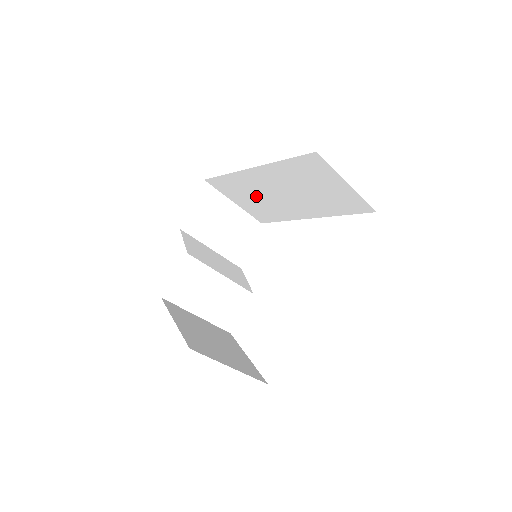
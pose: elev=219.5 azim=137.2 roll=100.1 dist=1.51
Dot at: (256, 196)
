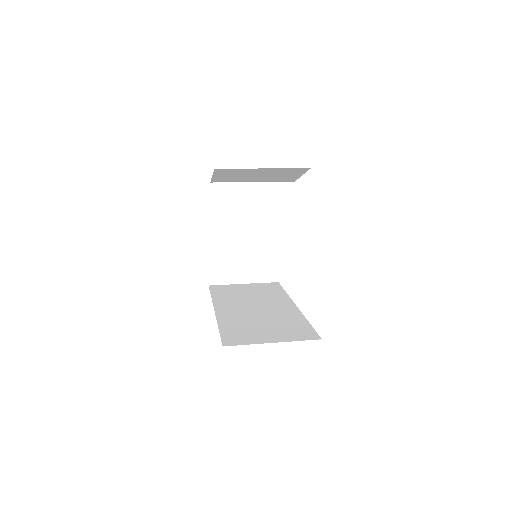
Dot at: occluded
